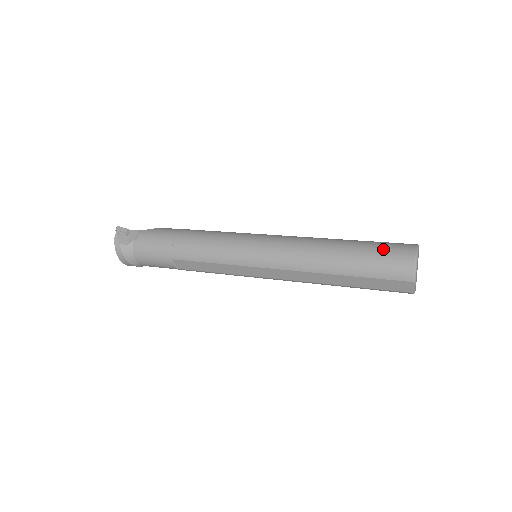
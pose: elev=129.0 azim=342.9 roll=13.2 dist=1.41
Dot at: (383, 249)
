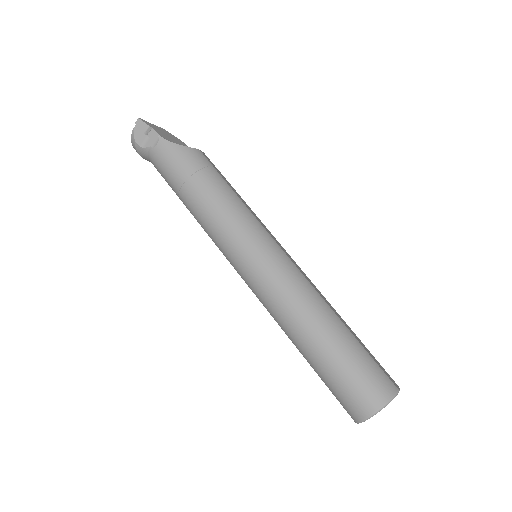
Dot at: (352, 379)
